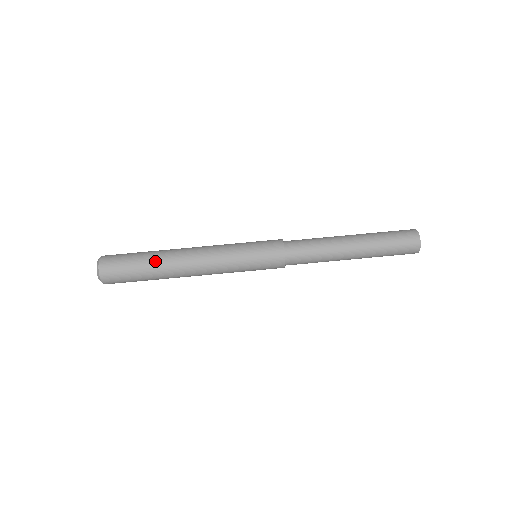
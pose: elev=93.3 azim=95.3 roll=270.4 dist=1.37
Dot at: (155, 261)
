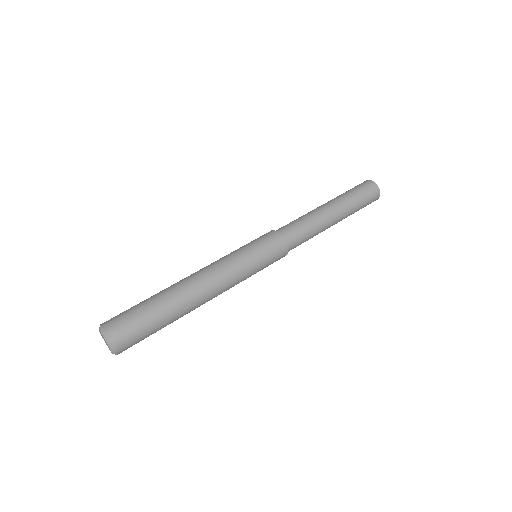
Dot at: (170, 305)
